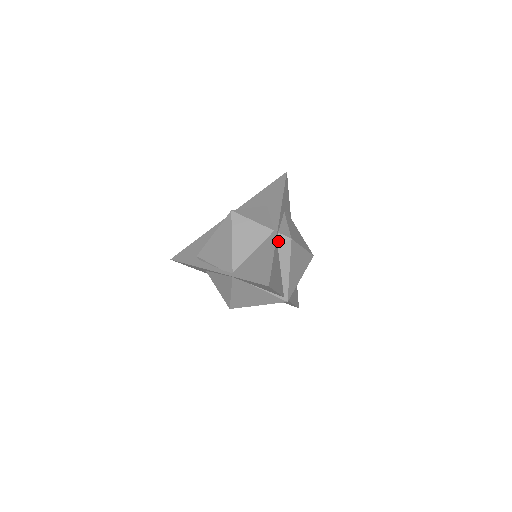
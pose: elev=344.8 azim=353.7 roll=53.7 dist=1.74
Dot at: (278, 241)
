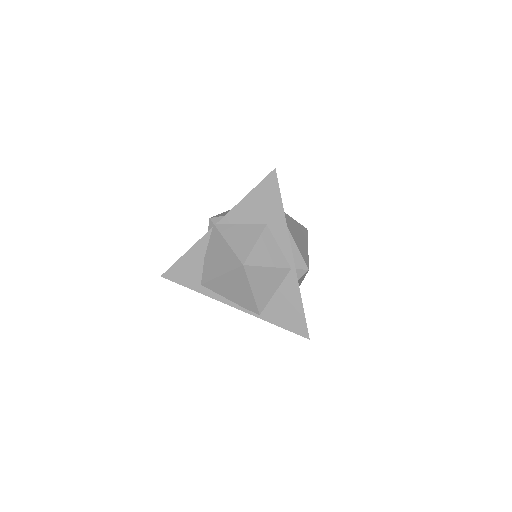
Dot at: (297, 276)
